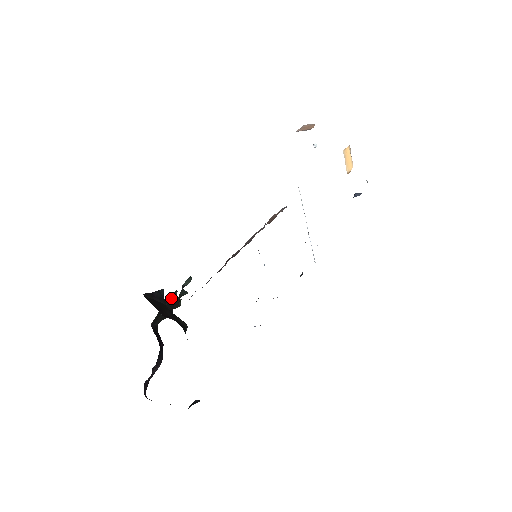
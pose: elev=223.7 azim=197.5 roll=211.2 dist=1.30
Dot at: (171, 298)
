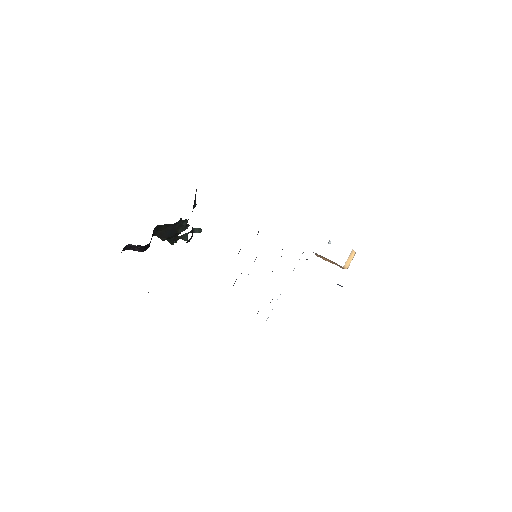
Dot at: (182, 226)
